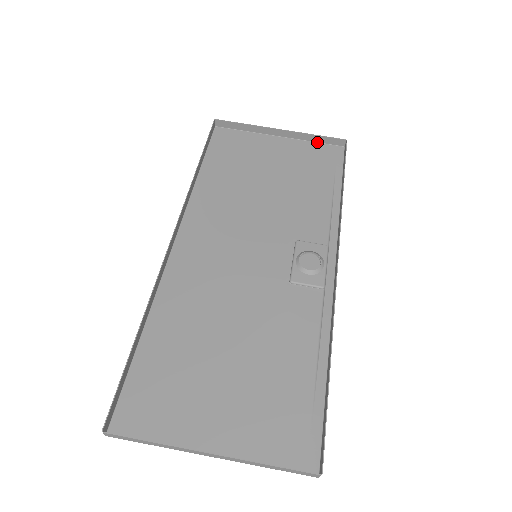
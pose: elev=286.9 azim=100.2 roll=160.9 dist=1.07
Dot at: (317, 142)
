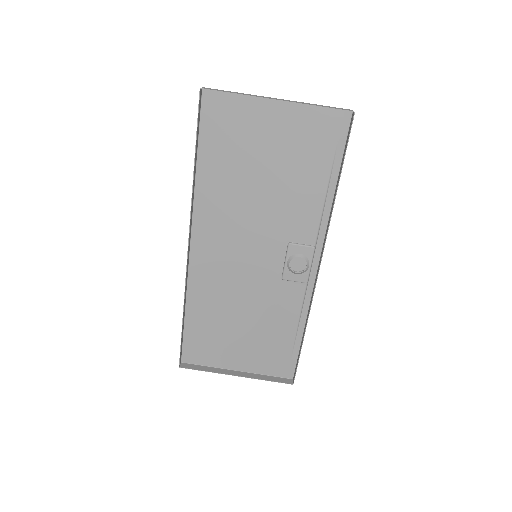
Dot at: occluded
